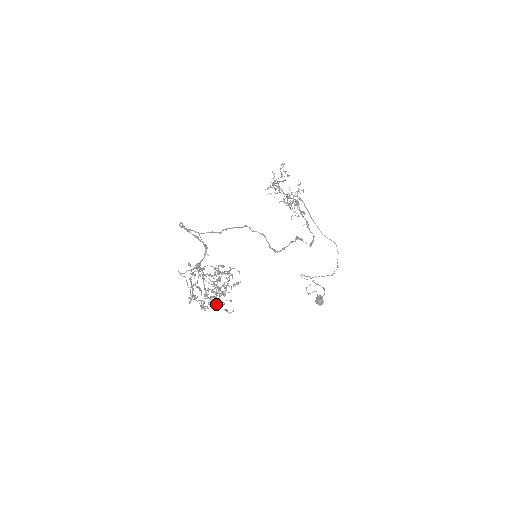
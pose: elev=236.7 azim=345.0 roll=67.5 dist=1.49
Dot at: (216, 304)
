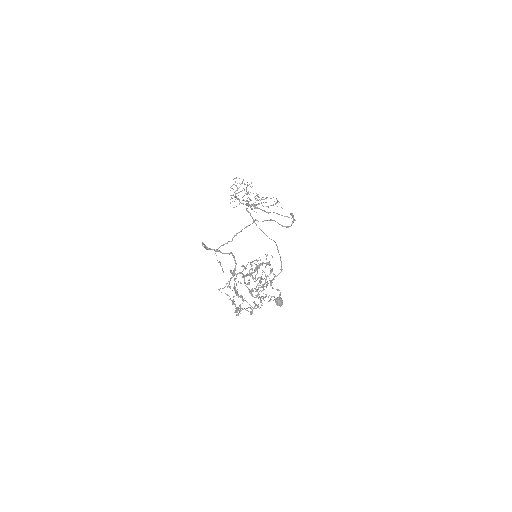
Dot at: occluded
